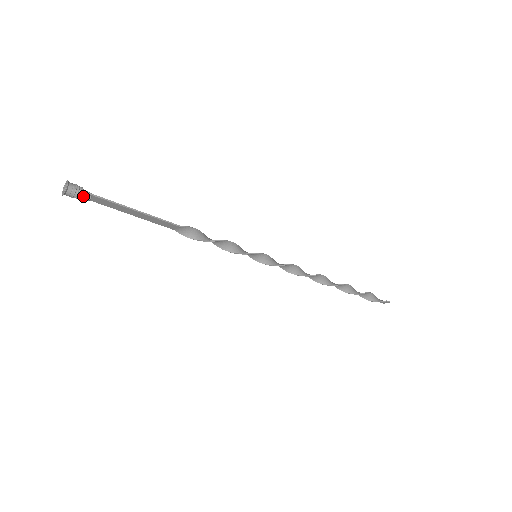
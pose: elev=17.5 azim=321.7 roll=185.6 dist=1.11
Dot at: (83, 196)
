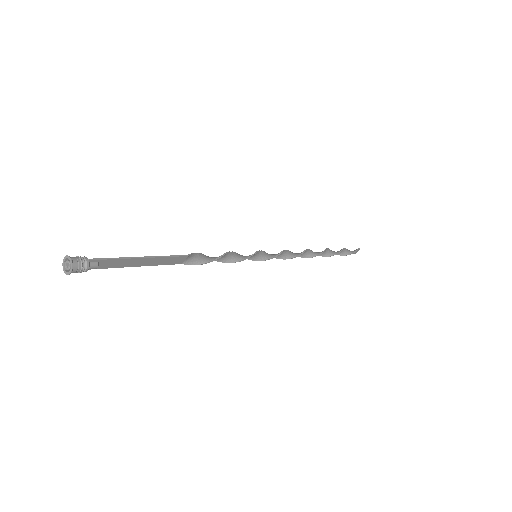
Dot at: (90, 265)
